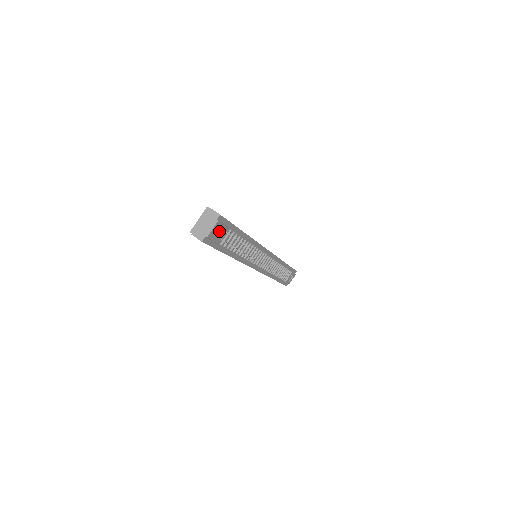
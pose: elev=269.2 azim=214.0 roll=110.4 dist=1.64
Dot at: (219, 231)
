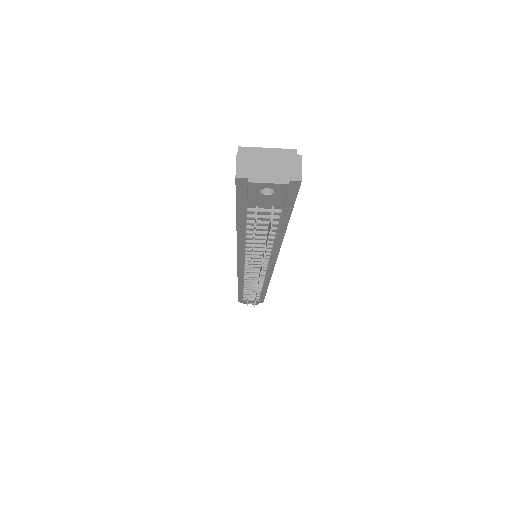
Dot at: (271, 195)
